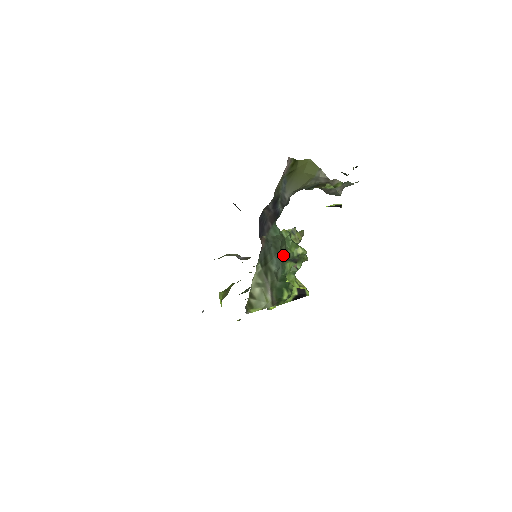
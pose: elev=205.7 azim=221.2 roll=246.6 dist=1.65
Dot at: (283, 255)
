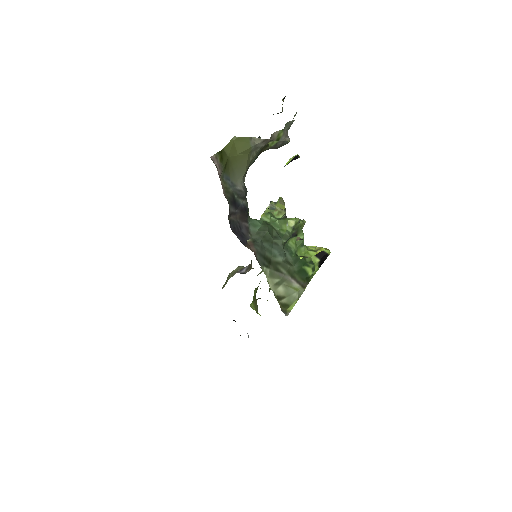
Dot at: (279, 241)
